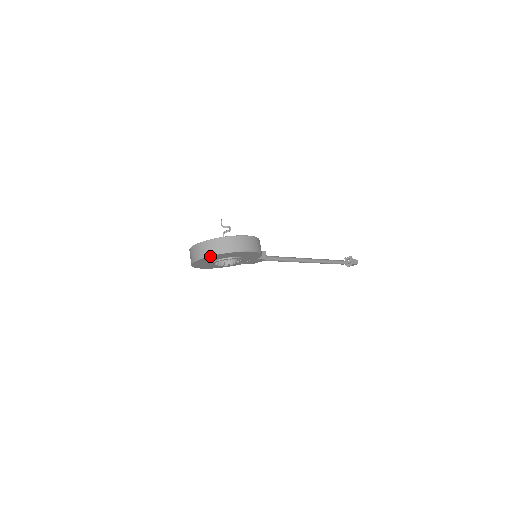
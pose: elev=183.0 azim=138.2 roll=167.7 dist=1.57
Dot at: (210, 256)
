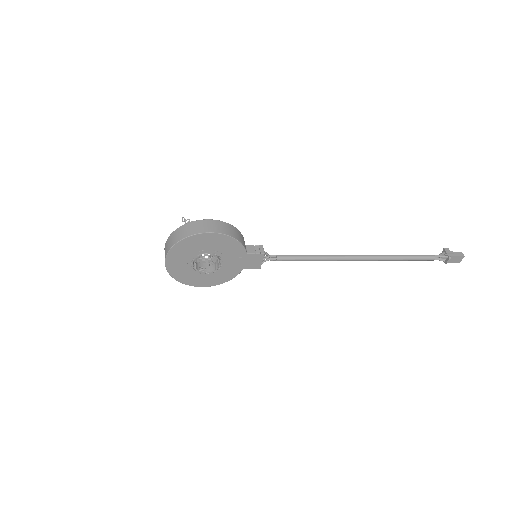
Dot at: (168, 252)
